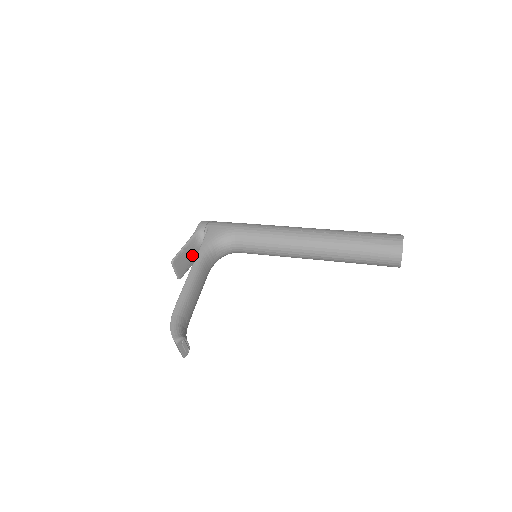
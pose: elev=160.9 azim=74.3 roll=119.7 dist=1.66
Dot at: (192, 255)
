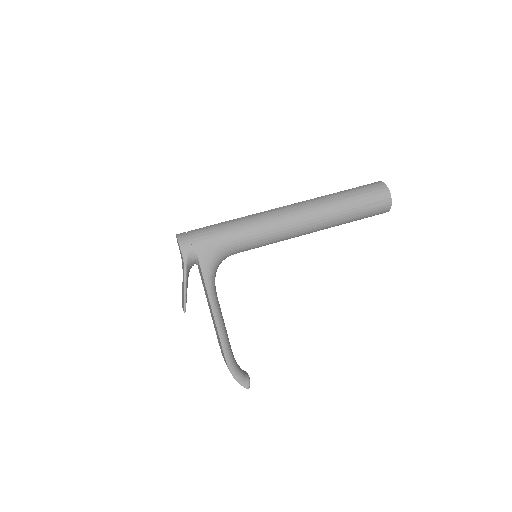
Dot at: occluded
